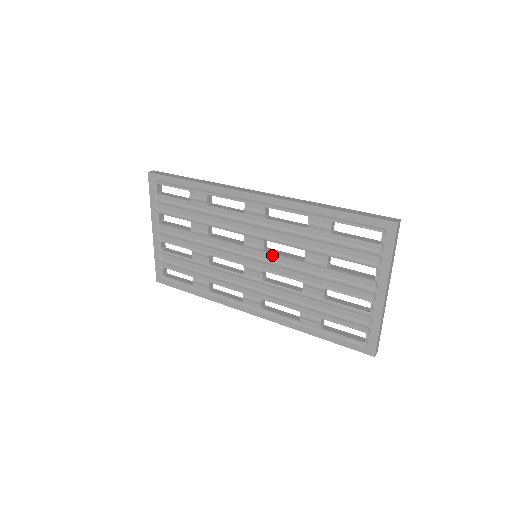
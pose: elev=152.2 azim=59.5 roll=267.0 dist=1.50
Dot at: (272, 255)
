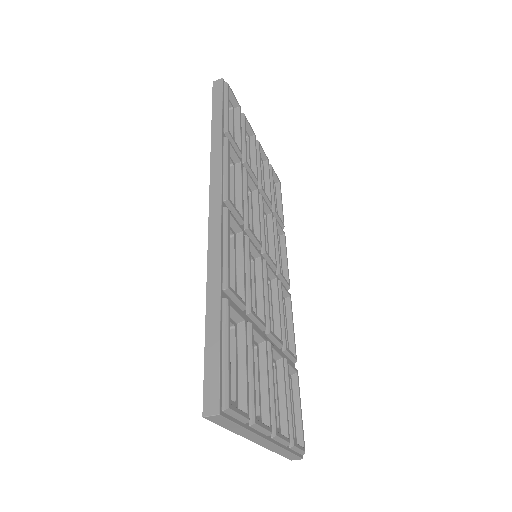
Dot at: occluded
